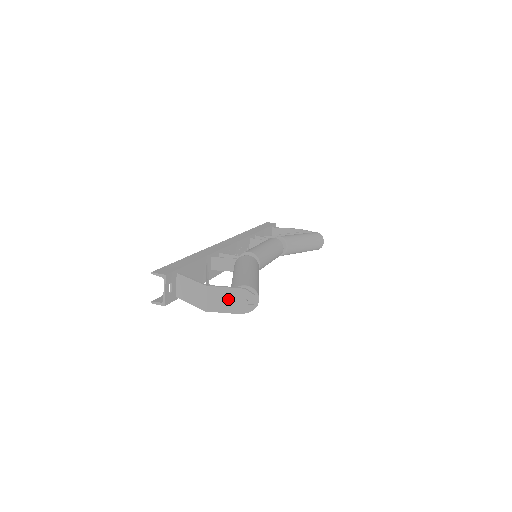
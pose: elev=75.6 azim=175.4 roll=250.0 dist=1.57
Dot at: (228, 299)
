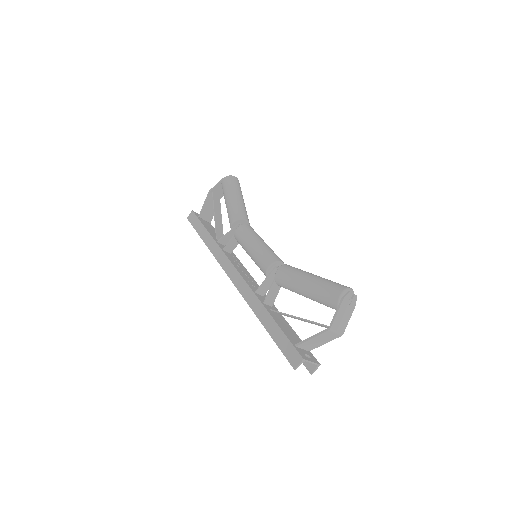
Dot at: (344, 314)
